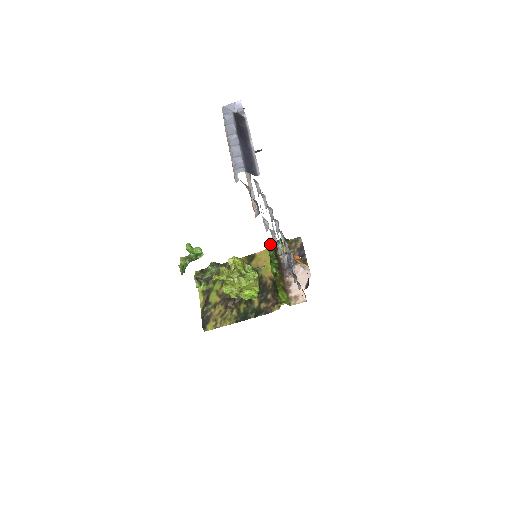
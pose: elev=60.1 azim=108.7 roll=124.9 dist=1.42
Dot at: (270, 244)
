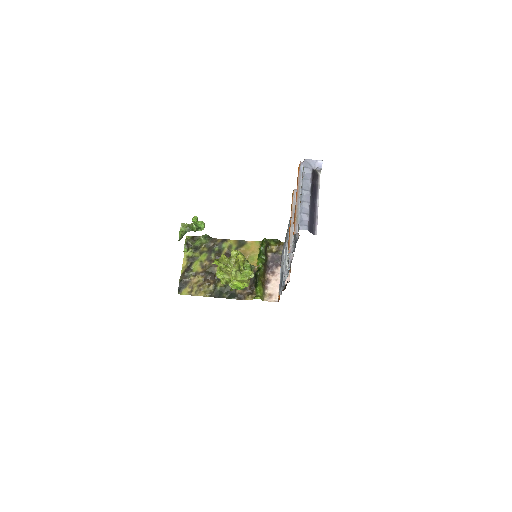
Dot at: (264, 240)
